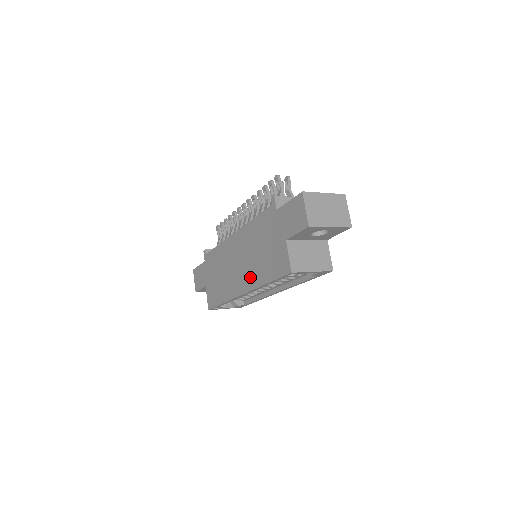
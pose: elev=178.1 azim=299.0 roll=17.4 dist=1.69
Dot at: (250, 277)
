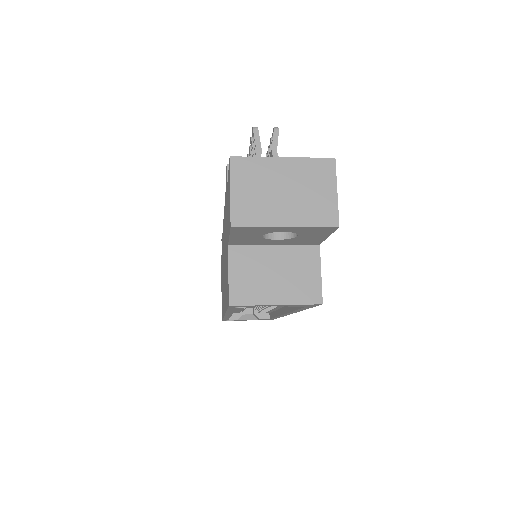
Dot at: occluded
